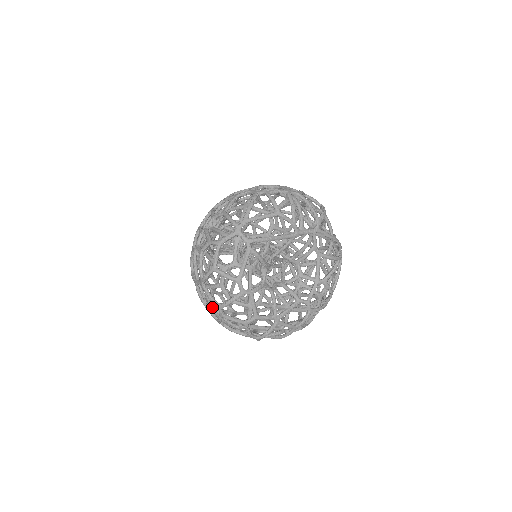
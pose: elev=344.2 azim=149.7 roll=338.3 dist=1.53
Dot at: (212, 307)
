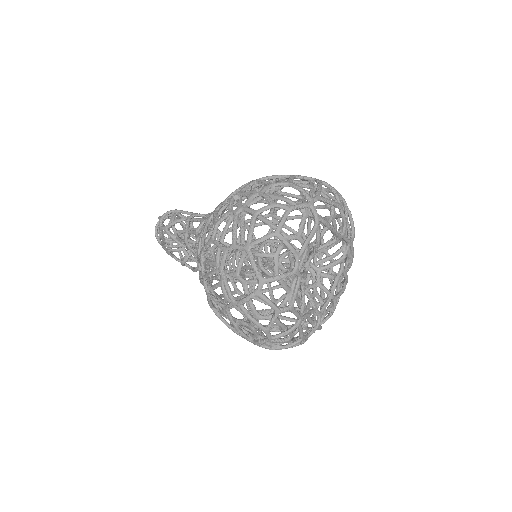
Dot at: (242, 282)
